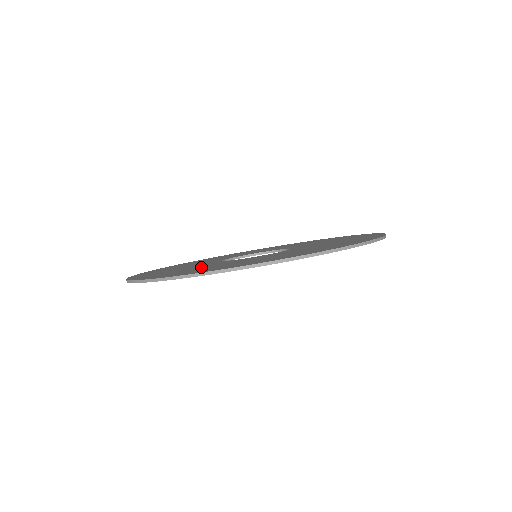
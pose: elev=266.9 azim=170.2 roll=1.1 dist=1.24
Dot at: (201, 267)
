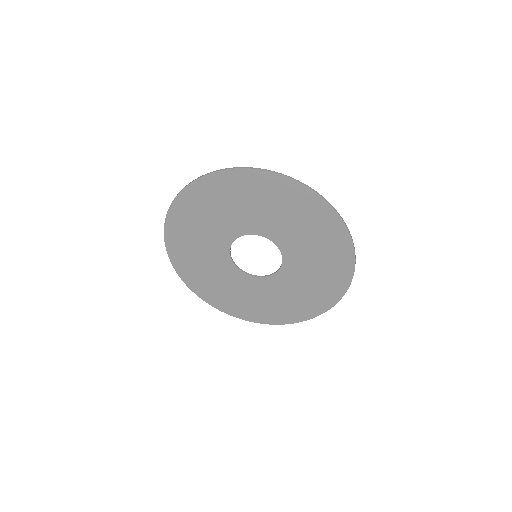
Dot at: (211, 219)
